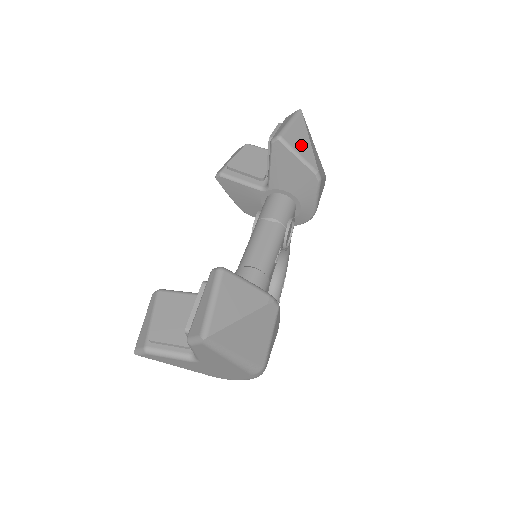
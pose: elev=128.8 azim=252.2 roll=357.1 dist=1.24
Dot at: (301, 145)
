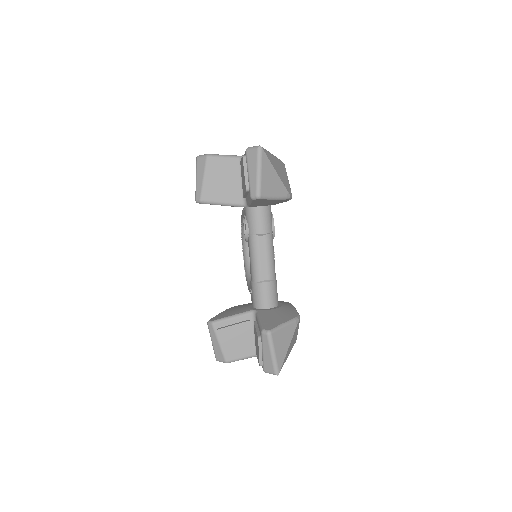
Dot at: (273, 186)
